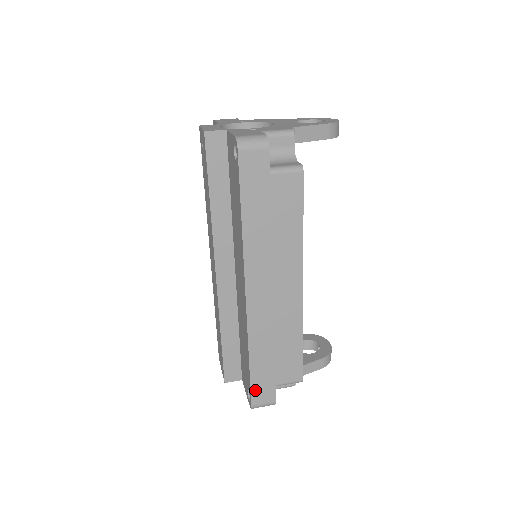
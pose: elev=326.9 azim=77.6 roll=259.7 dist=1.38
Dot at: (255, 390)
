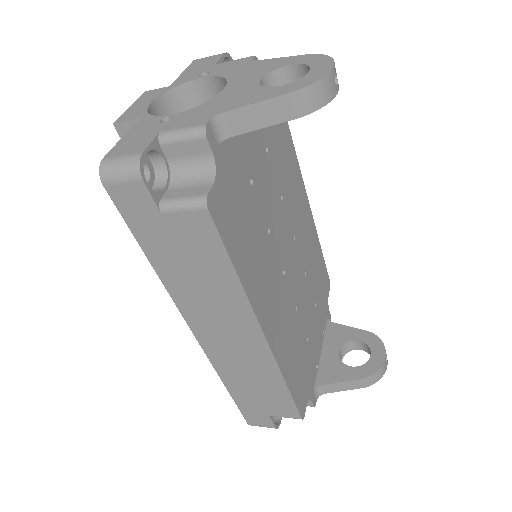
Dot at: (246, 414)
